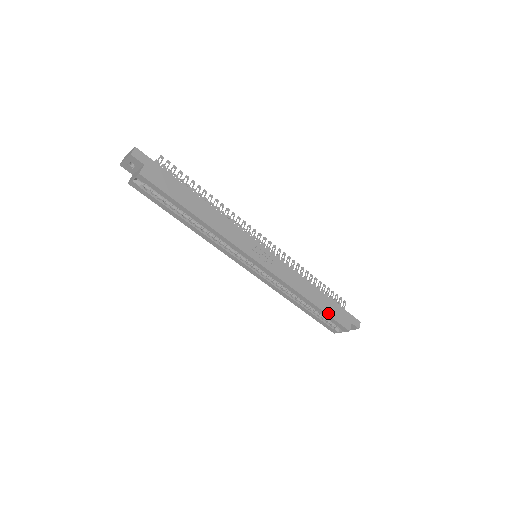
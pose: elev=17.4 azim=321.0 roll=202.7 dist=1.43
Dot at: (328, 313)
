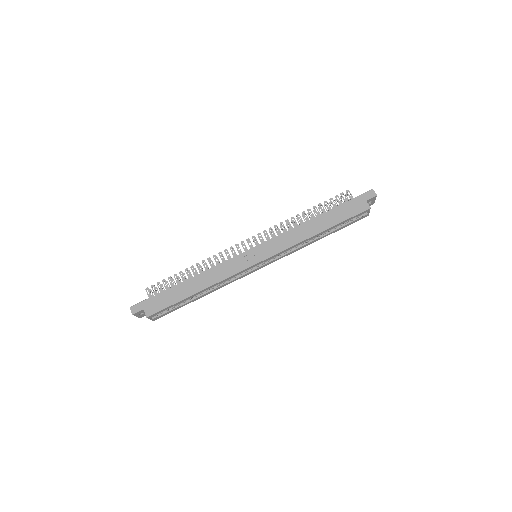
Dot at: (340, 221)
